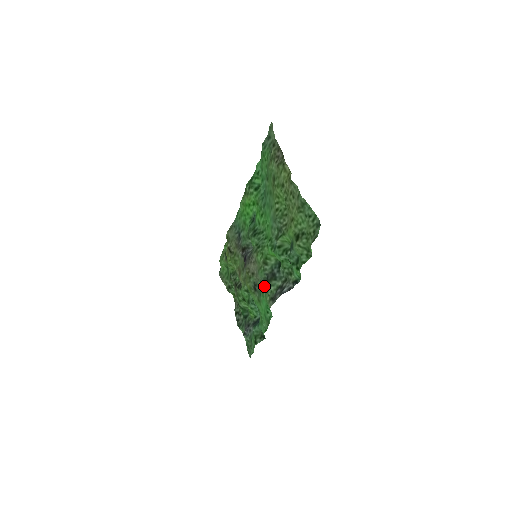
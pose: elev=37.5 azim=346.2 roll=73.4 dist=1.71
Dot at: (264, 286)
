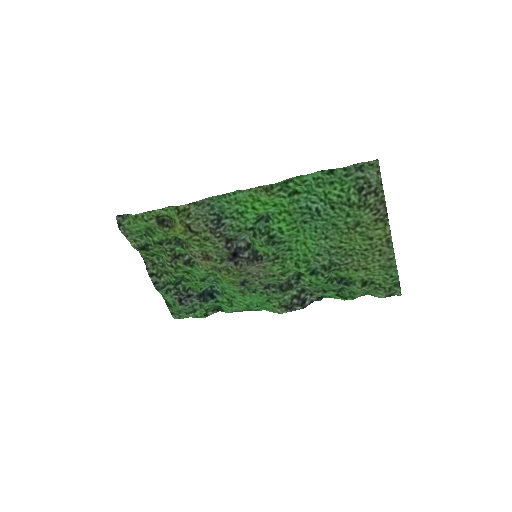
Dot at: (269, 290)
